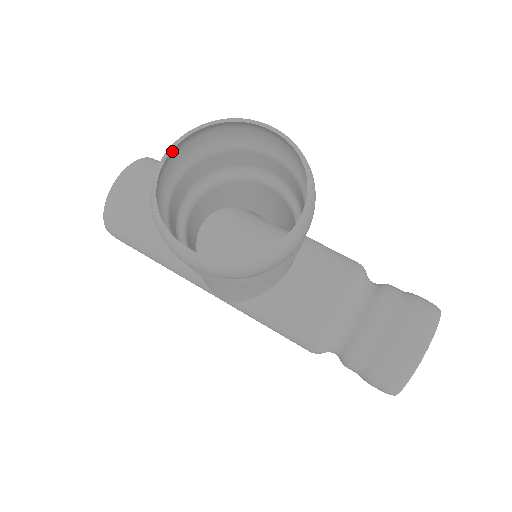
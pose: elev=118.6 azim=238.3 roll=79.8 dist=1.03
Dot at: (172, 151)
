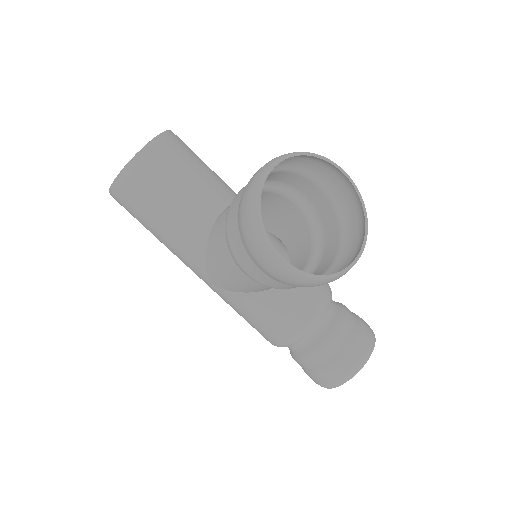
Dot at: (272, 165)
